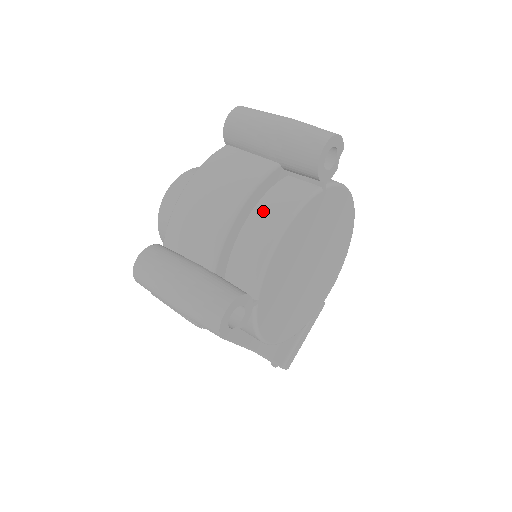
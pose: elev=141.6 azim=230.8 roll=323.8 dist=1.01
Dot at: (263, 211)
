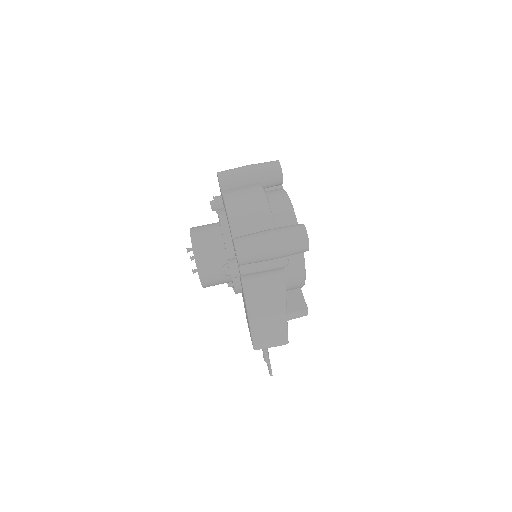
Dot at: (273, 200)
